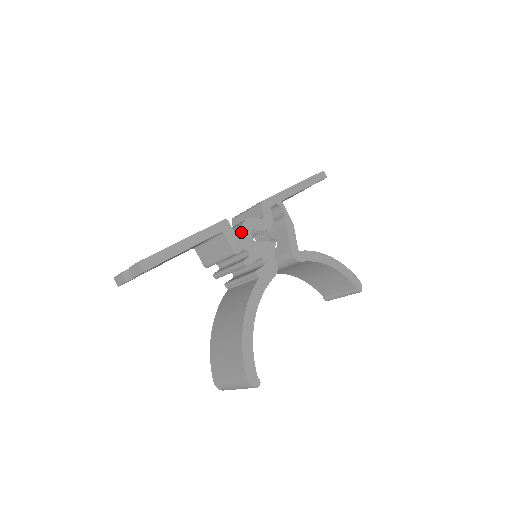
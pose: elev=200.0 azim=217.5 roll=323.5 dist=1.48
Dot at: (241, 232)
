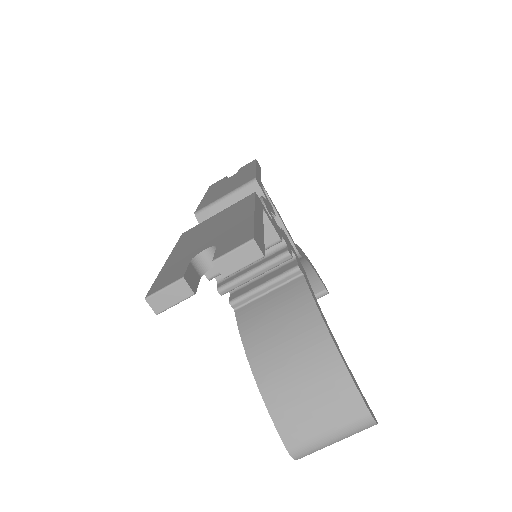
Dot at: (269, 213)
